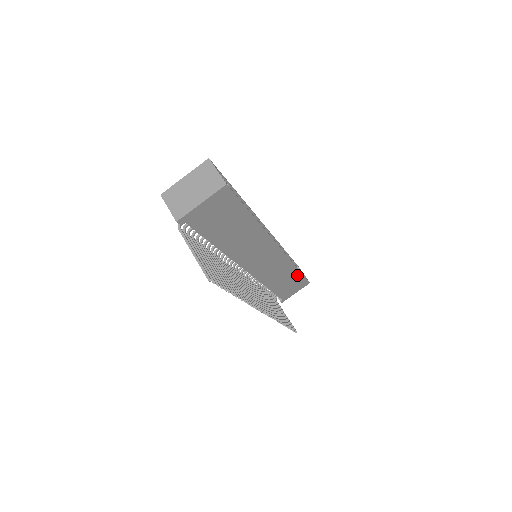
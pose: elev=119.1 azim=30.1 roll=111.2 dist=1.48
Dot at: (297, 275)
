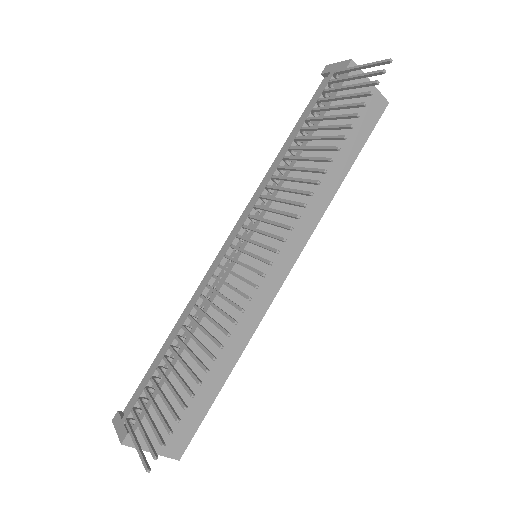
Dot at: (211, 391)
